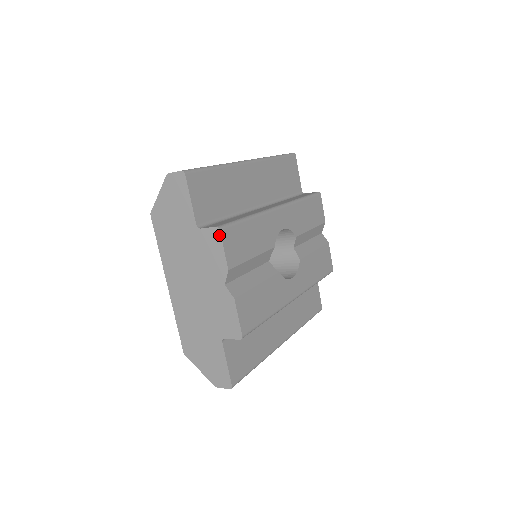
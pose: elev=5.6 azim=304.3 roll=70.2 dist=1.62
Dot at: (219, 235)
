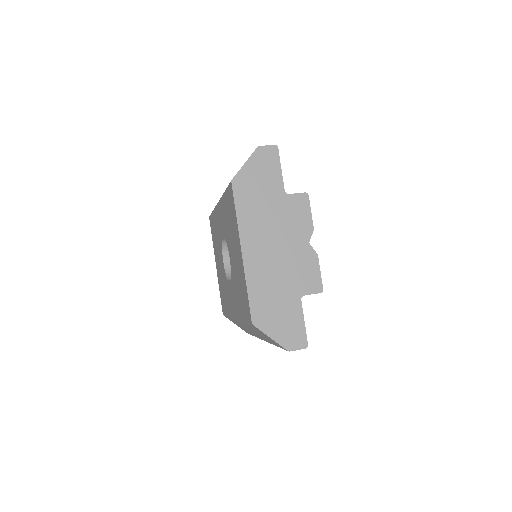
Dot at: (308, 199)
